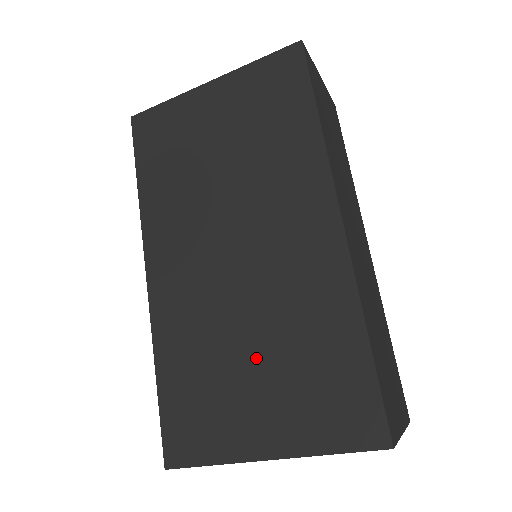
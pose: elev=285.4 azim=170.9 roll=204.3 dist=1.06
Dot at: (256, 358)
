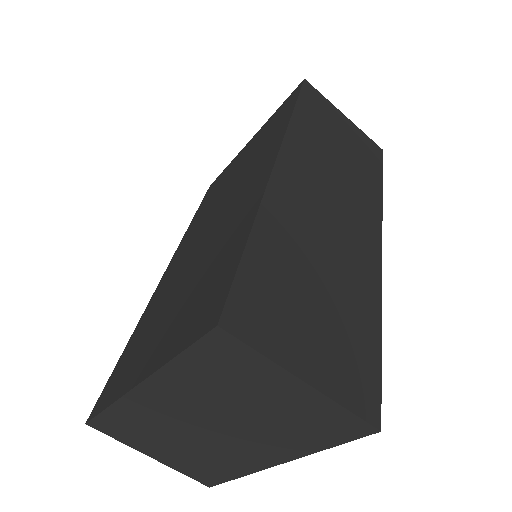
Dot at: (180, 296)
